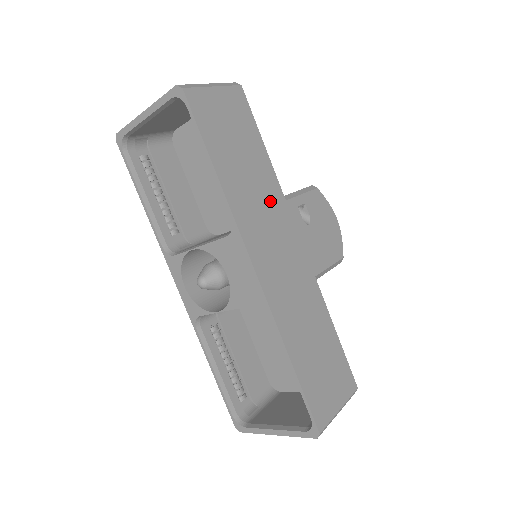
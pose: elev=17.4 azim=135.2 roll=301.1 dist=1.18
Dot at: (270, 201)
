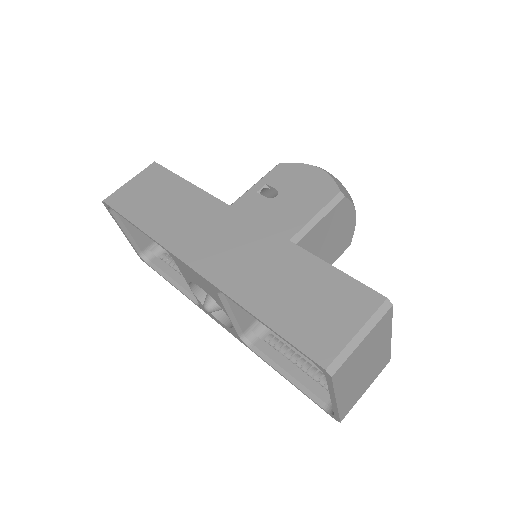
Dot at: (200, 211)
